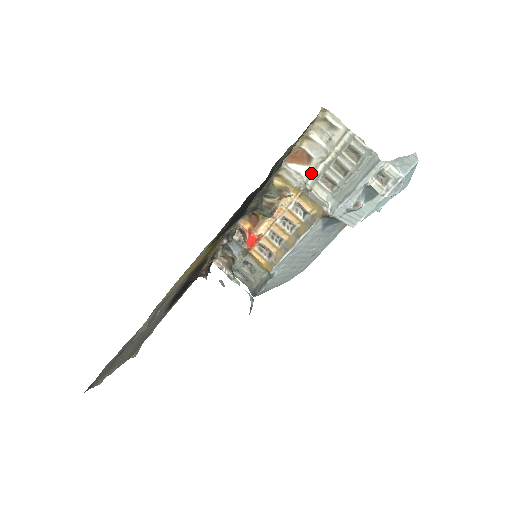
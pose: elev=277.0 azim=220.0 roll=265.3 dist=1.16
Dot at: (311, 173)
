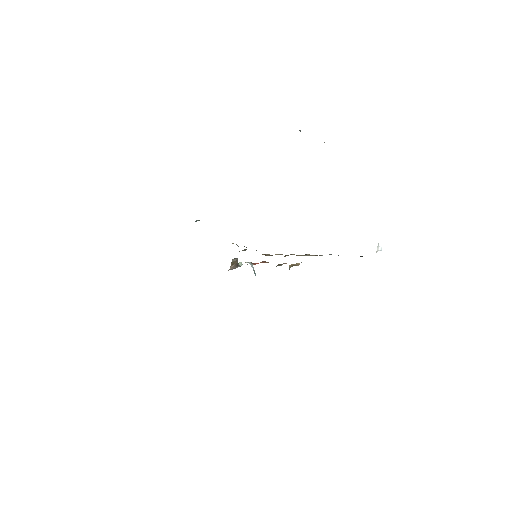
Dot at: occluded
